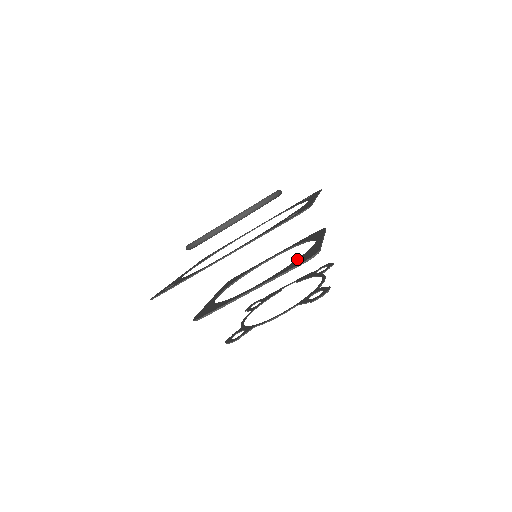
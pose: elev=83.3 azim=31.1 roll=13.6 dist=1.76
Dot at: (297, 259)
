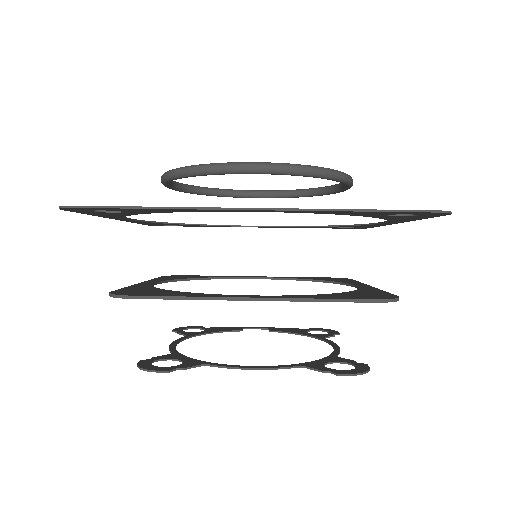
Dot at: (344, 292)
